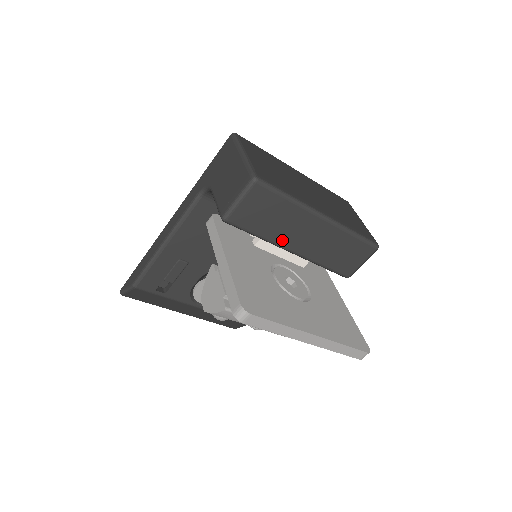
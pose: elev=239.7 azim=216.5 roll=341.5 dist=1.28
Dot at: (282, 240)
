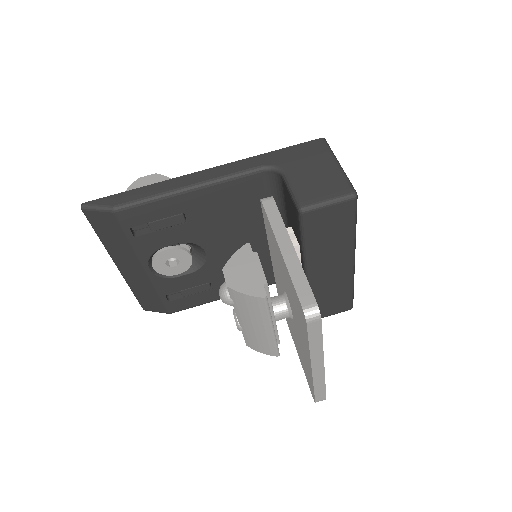
Dot at: (314, 259)
